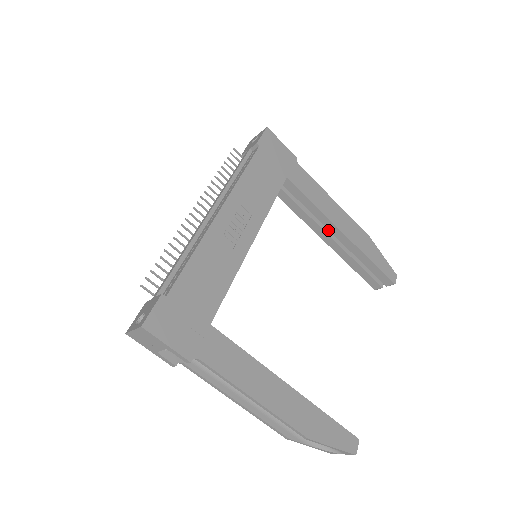
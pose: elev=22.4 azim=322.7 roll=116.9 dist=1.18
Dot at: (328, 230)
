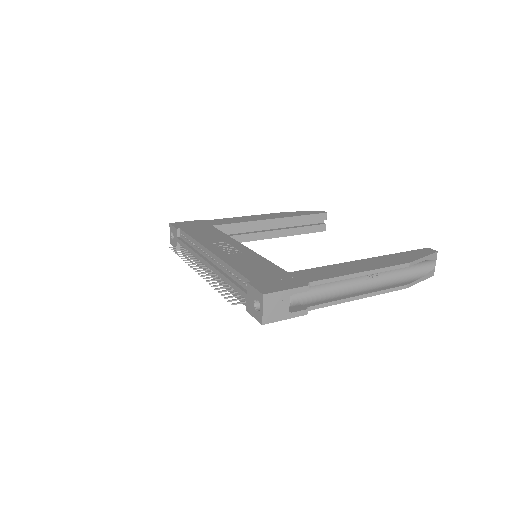
Dot at: (265, 230)
